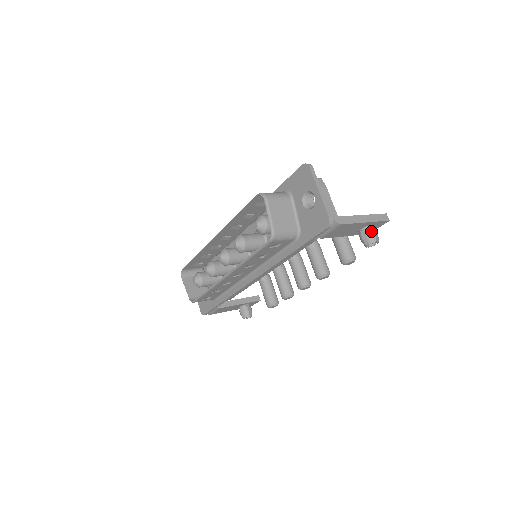
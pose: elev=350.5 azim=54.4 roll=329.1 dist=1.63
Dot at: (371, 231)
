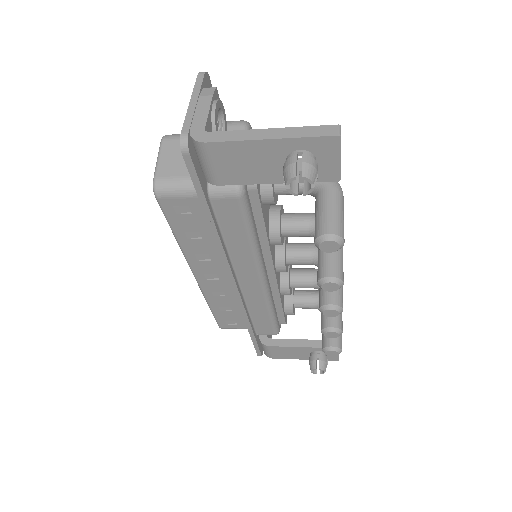
Dot at: (291, 159)
